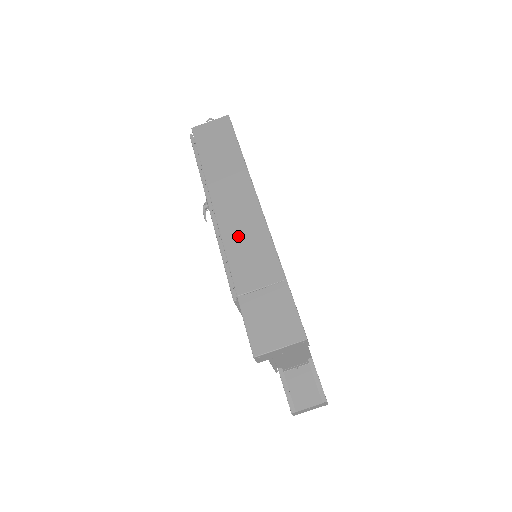
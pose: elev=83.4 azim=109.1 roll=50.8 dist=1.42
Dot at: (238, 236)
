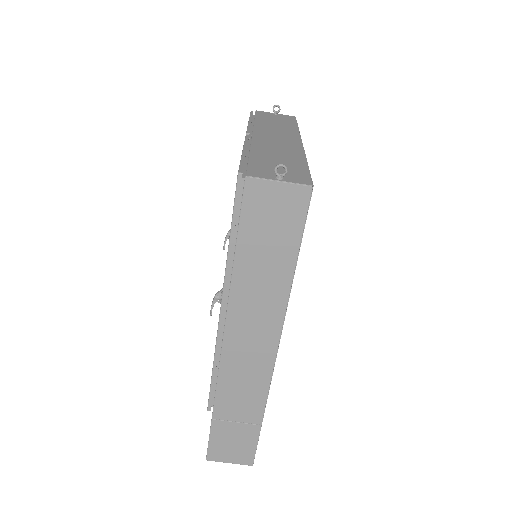
Dot at: (238, 371)
